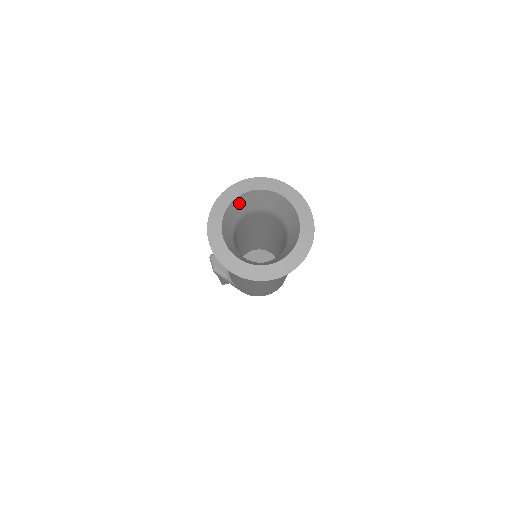
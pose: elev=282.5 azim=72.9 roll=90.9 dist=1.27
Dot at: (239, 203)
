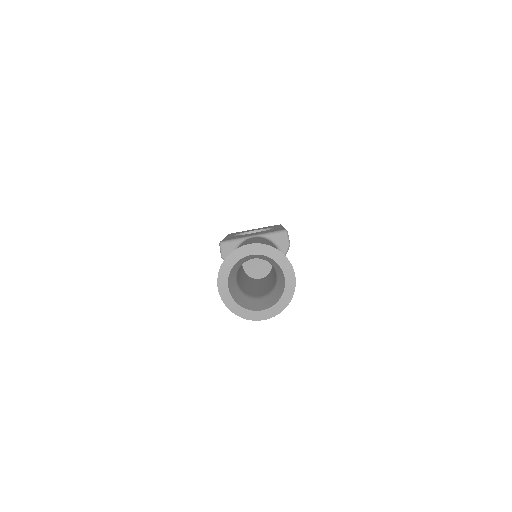
Dot at: (243, 259)
